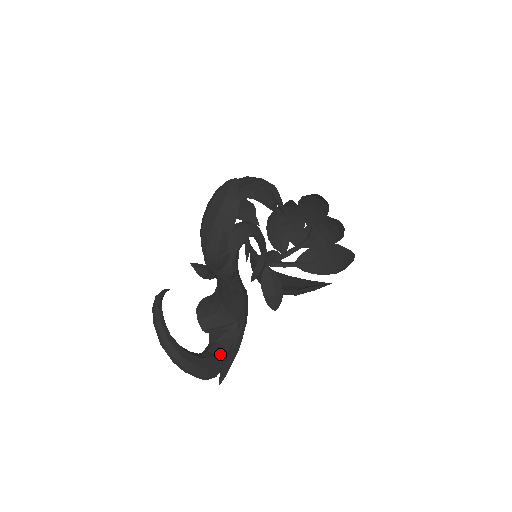
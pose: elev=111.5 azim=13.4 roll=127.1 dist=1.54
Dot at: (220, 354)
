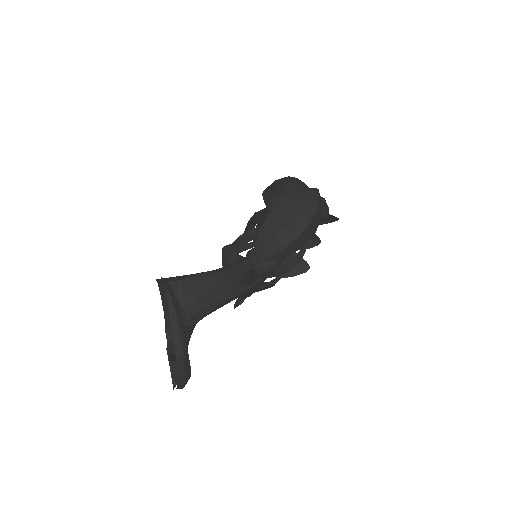
Dot at: occluded
